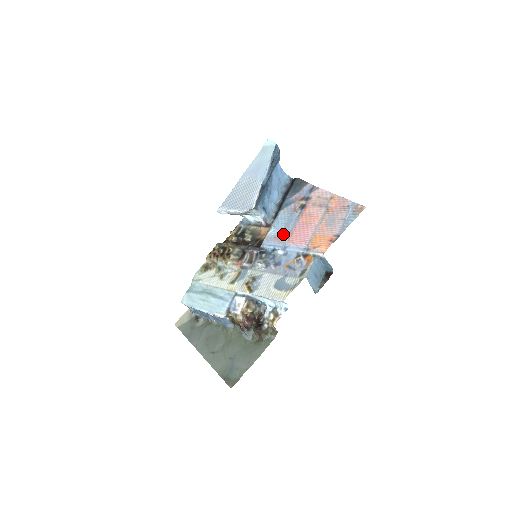
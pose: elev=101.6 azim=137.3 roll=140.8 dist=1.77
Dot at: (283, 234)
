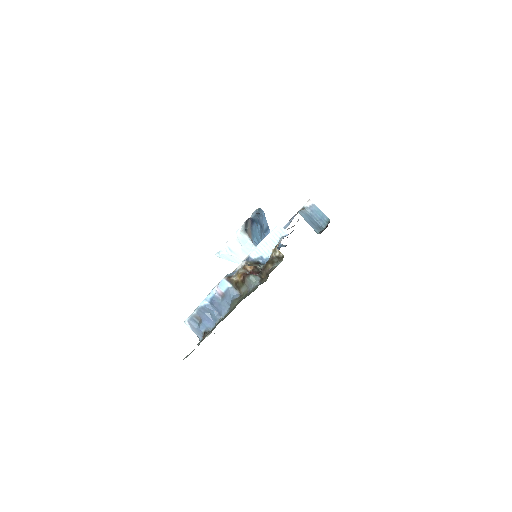
Dot at: occluded
